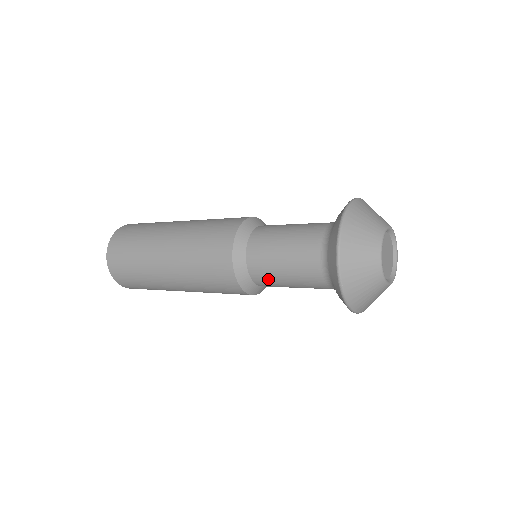
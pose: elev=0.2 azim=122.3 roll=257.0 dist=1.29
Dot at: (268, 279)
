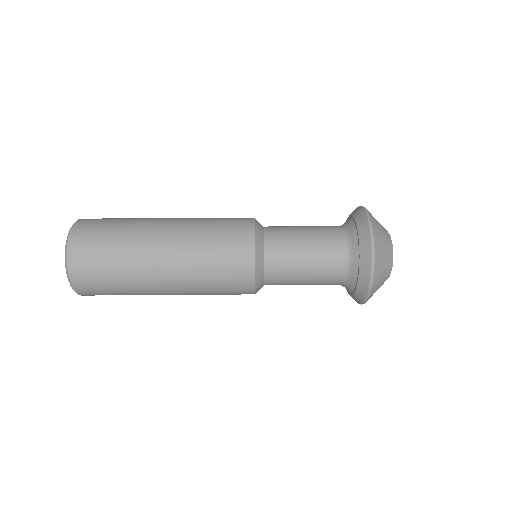
Dot at: (283, 275)
